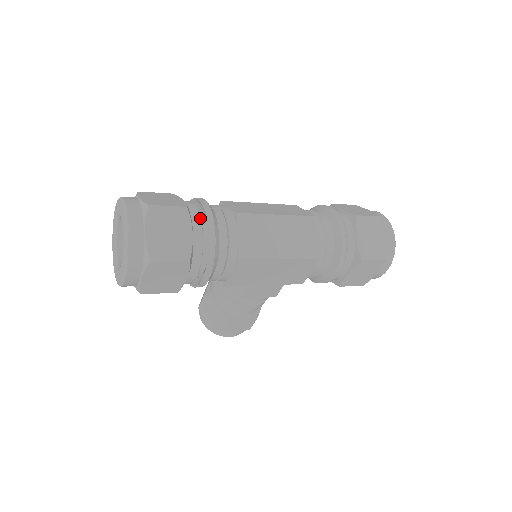
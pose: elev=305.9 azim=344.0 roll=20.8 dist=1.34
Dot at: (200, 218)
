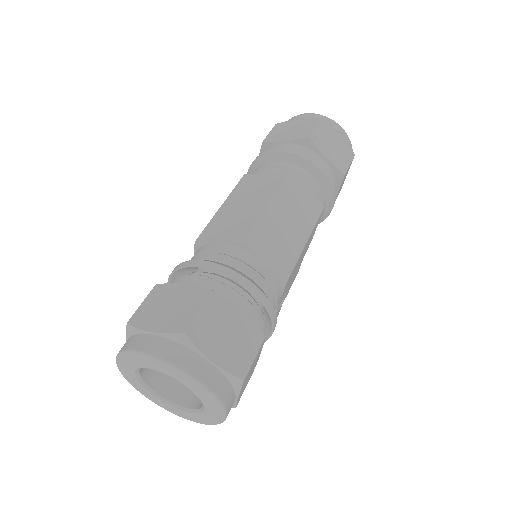
Dot at: (226, 286)
